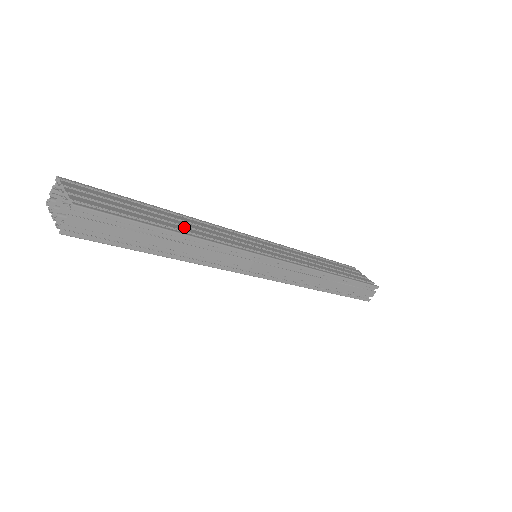
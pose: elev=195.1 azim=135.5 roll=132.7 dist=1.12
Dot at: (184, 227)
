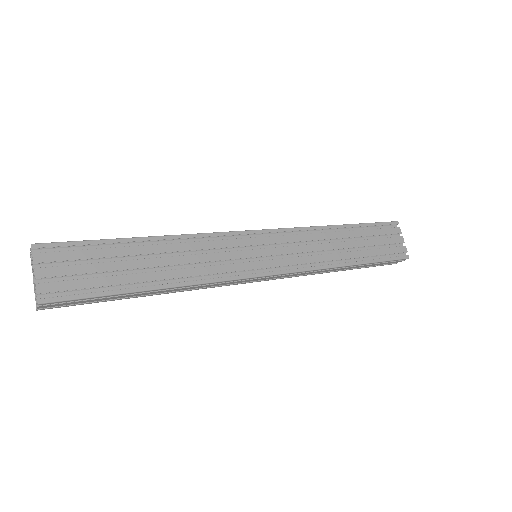
Dot at: (163, 271)
